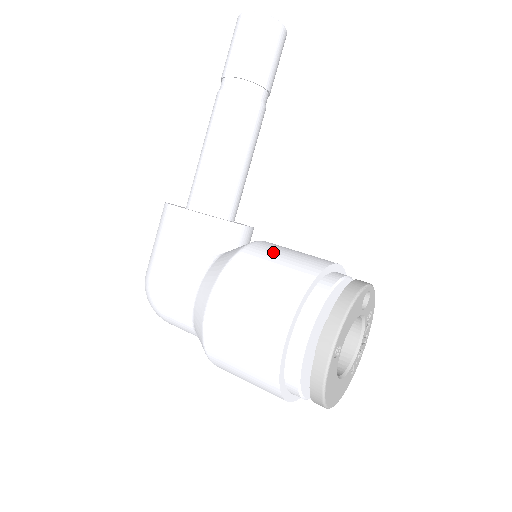
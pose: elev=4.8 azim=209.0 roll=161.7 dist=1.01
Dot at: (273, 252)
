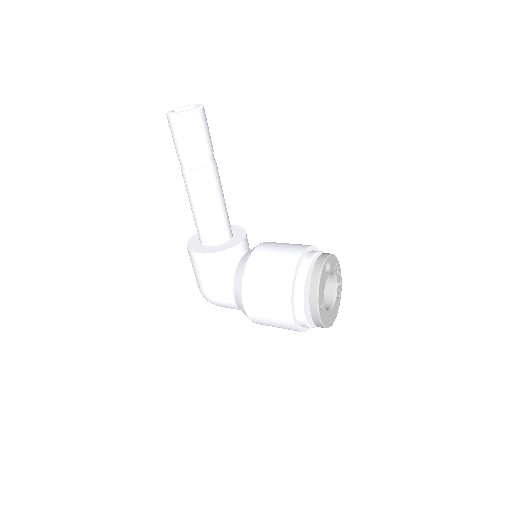
Dot at: (265, 261)
